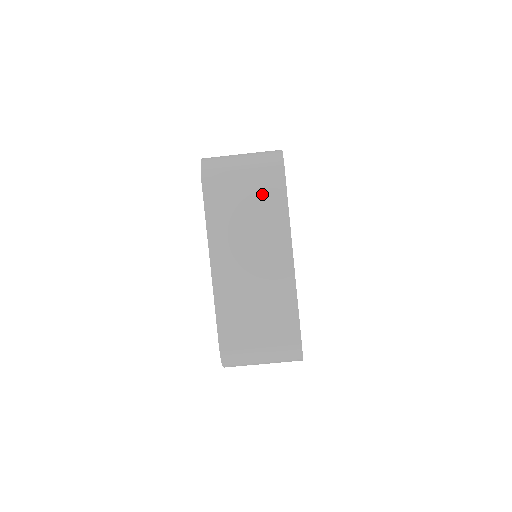
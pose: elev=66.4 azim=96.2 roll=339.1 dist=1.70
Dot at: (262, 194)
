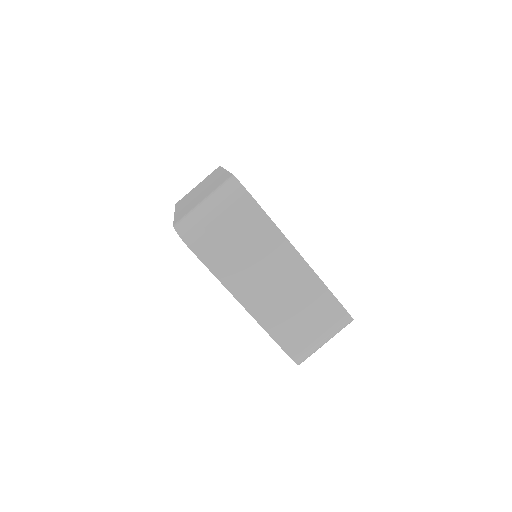
Dot at: (207, 178)
